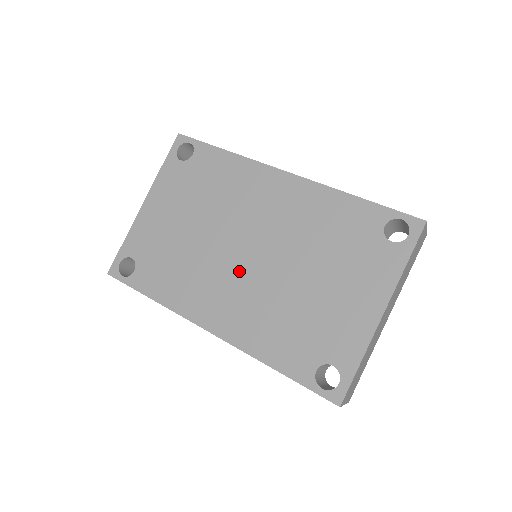
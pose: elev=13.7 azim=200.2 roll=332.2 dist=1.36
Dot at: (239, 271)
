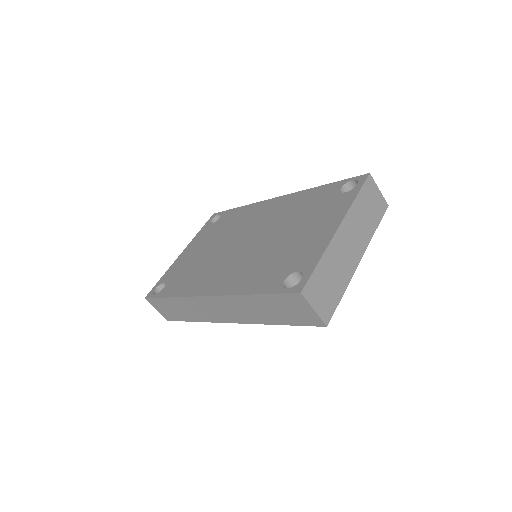
Dot at: (237, 254)
